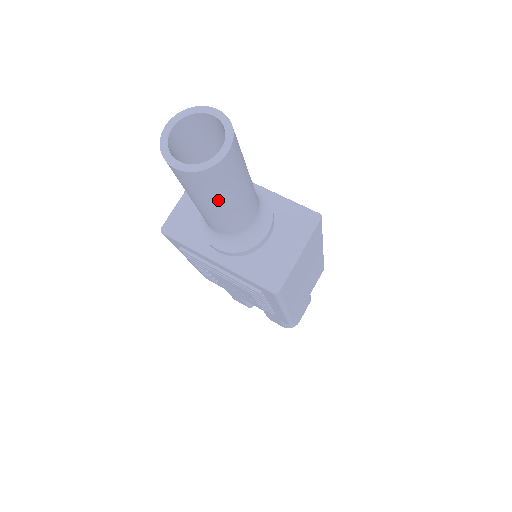
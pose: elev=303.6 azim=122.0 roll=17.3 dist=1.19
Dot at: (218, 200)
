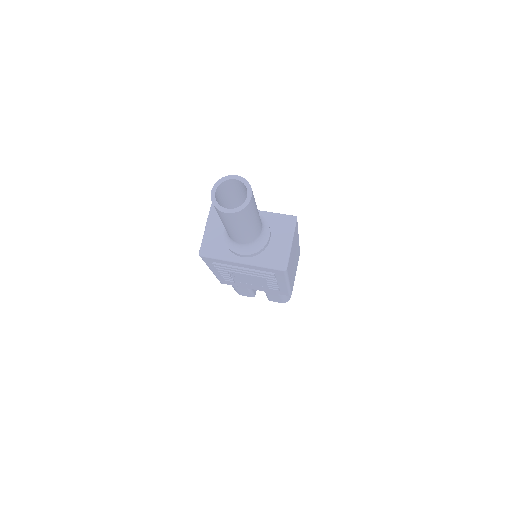
Dot at: (246, 224)
